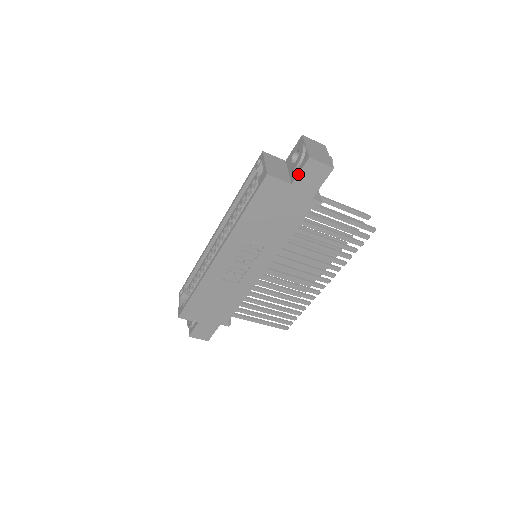
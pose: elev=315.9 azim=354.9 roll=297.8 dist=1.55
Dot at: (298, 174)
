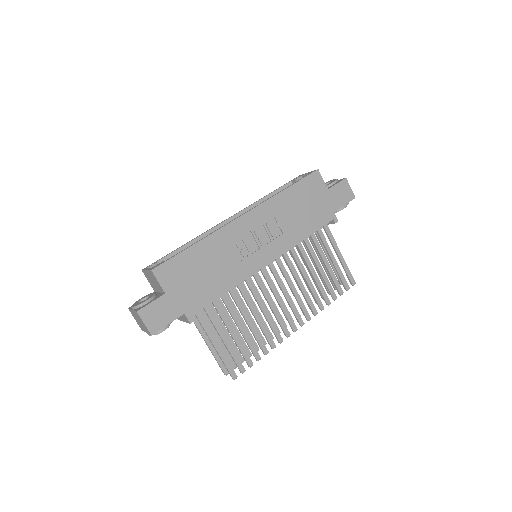
Dot at: (335, 185)
